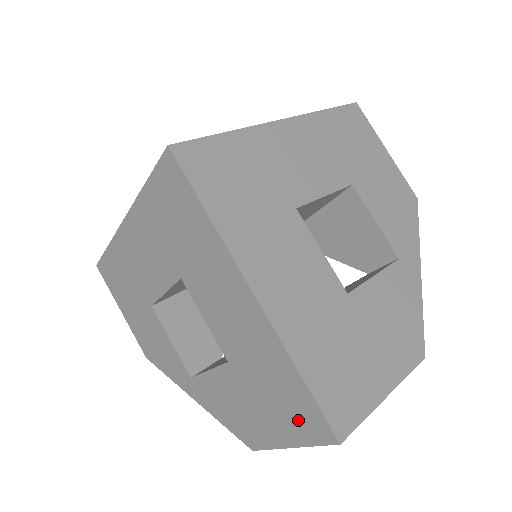
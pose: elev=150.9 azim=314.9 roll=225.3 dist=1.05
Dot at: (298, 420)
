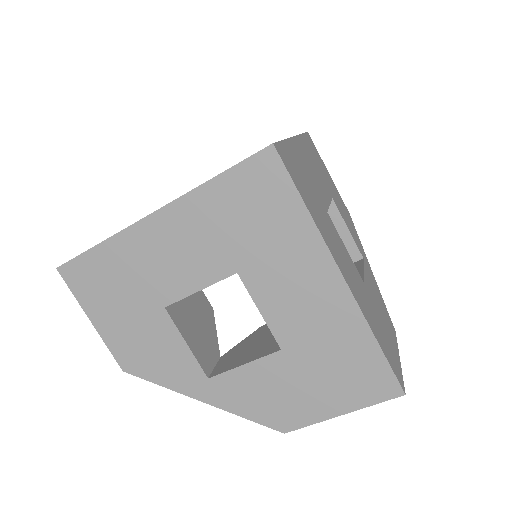
Dot at: (362, 386)
